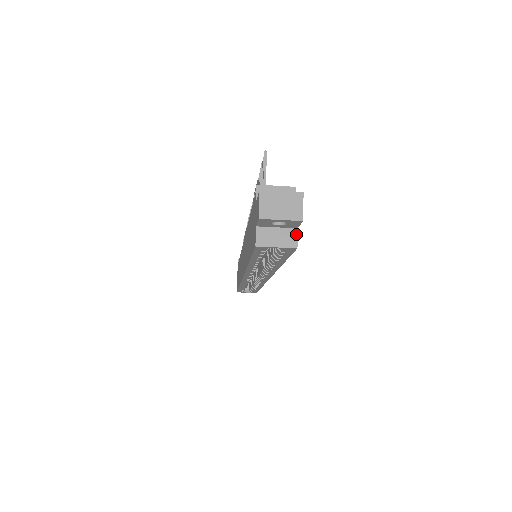
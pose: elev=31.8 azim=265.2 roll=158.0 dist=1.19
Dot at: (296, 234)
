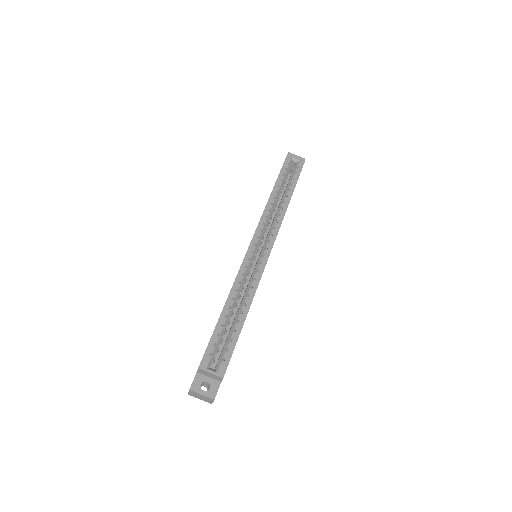
Dot at: occluded
